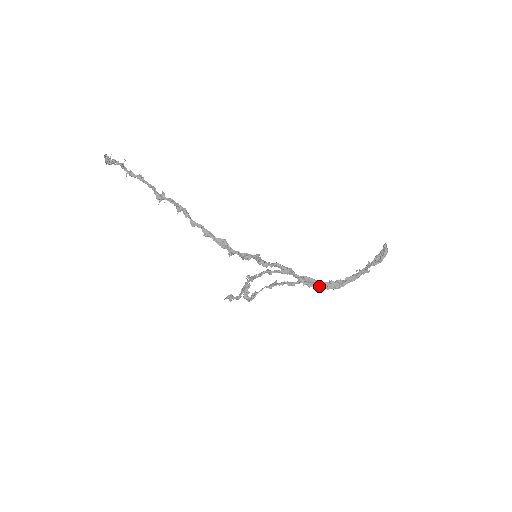
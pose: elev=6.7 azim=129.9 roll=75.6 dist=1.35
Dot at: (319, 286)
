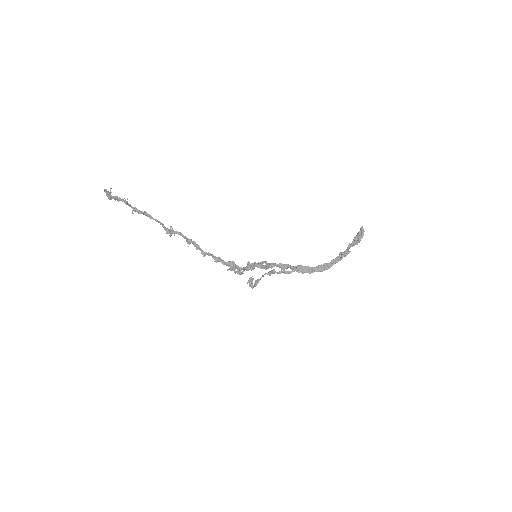
Dot at: (311, 272)
